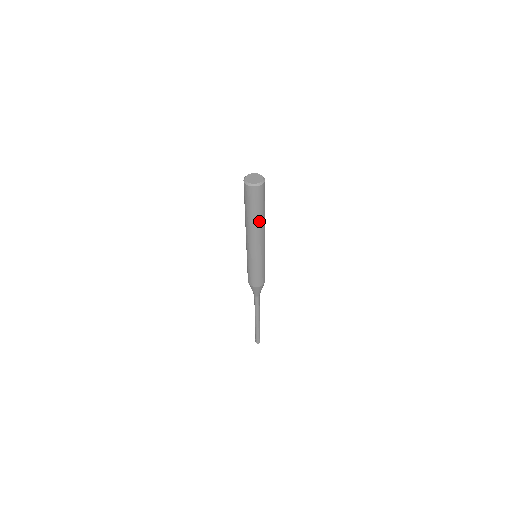
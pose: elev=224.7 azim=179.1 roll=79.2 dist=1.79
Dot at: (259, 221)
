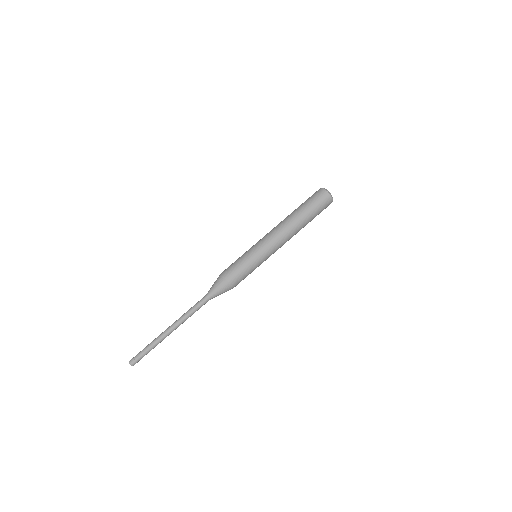
Dot at: (303, 227)
